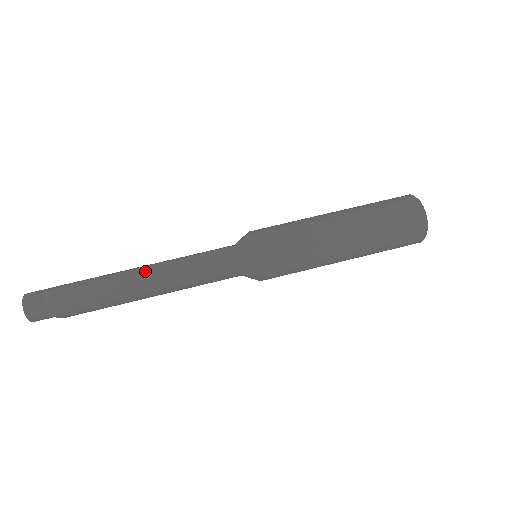
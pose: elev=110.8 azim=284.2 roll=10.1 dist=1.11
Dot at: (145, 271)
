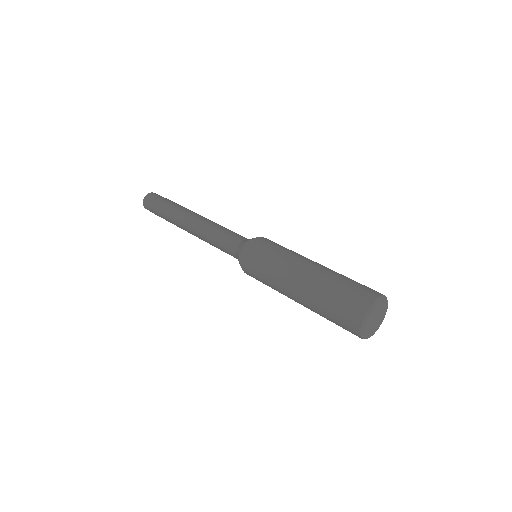
Dot at: (192, 222)
